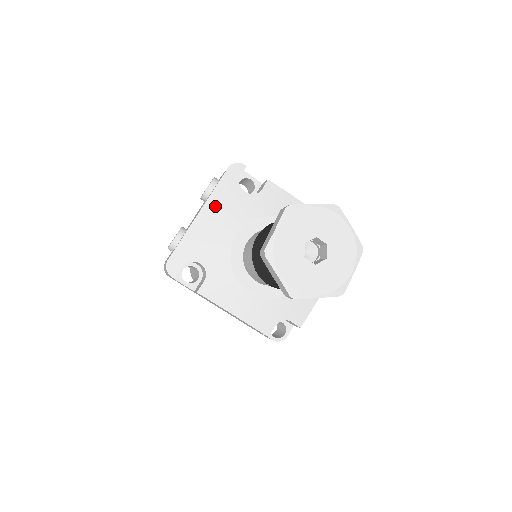
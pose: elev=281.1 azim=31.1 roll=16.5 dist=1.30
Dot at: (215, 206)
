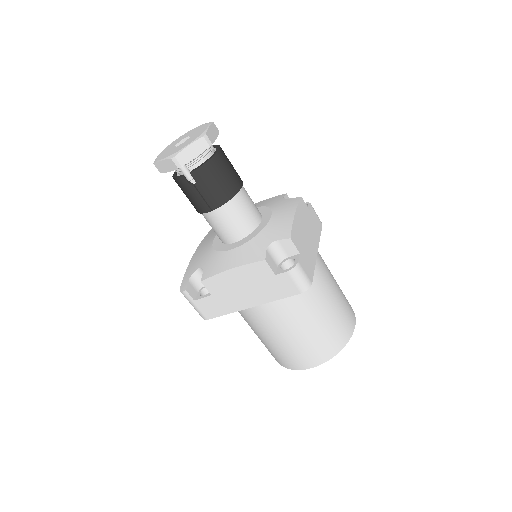
Dot at: (201, 246)
